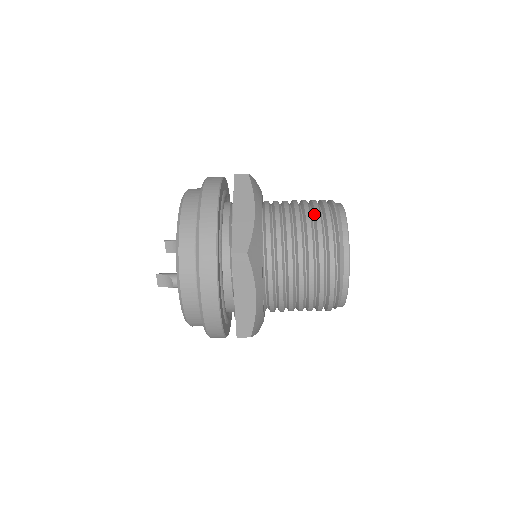
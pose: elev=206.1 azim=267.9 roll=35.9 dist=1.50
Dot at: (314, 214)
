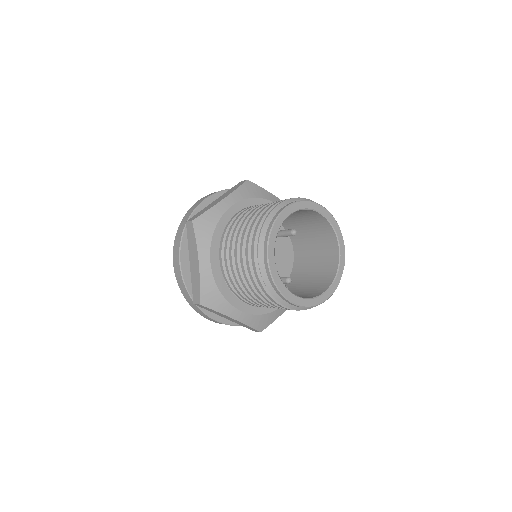
Dot at: (246, 247)
